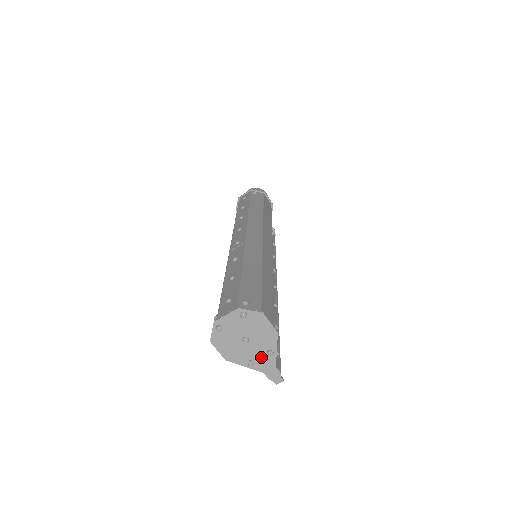
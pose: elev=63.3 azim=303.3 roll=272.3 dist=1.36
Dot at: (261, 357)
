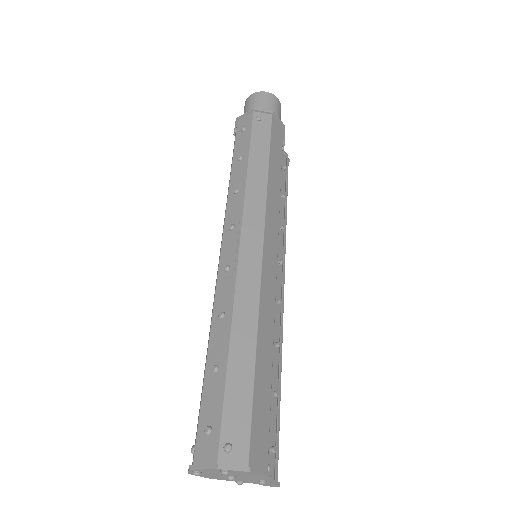
Dot at: (252, 481)
